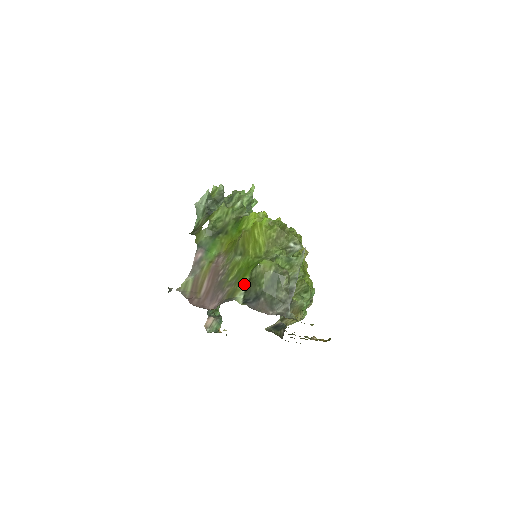
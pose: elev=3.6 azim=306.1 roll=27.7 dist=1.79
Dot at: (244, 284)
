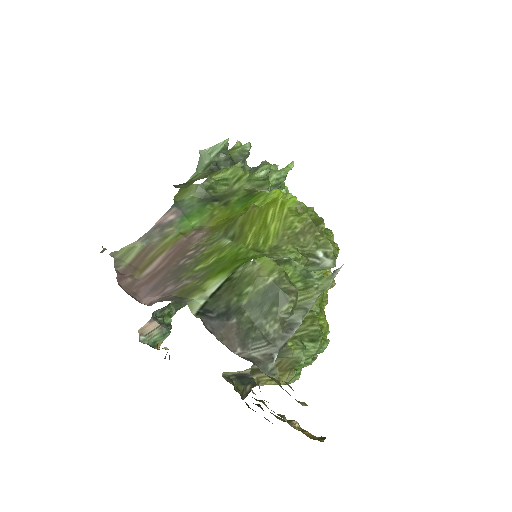
Dot at: (215, 283)
